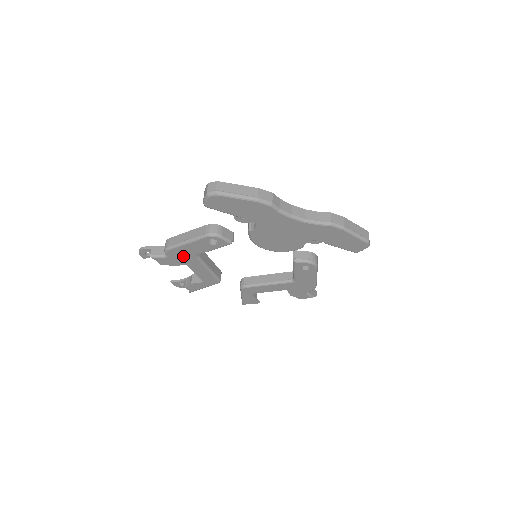
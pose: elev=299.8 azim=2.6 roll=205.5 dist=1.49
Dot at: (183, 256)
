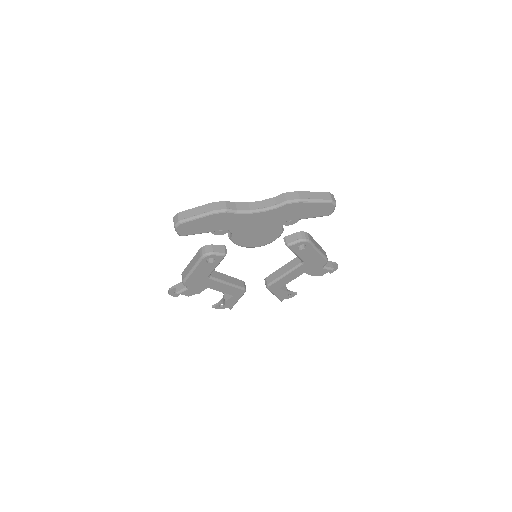
Dot at: (199, 282)
